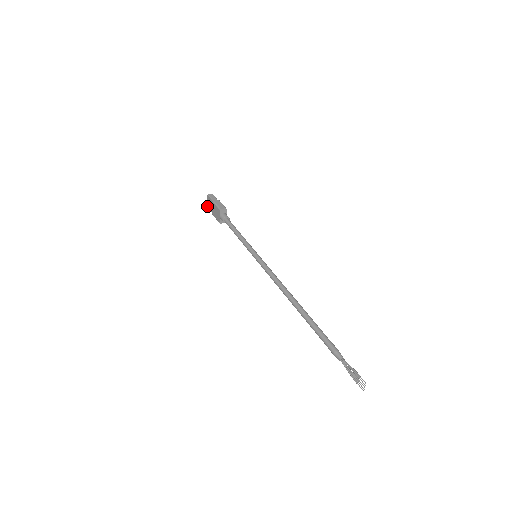
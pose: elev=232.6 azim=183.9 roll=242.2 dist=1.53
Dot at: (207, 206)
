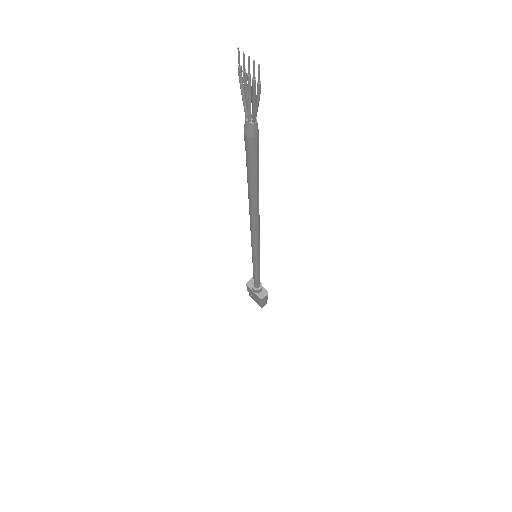
Dot at: occluded
